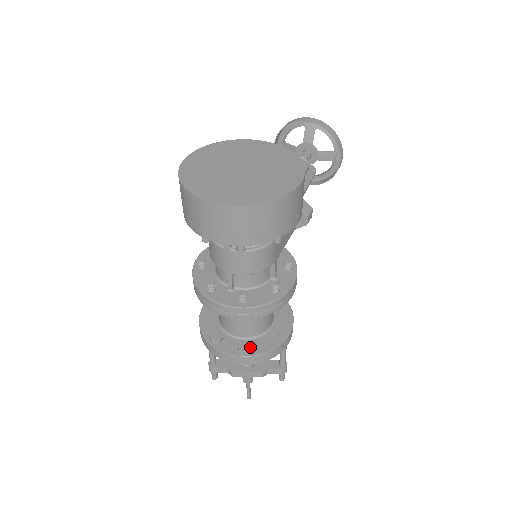
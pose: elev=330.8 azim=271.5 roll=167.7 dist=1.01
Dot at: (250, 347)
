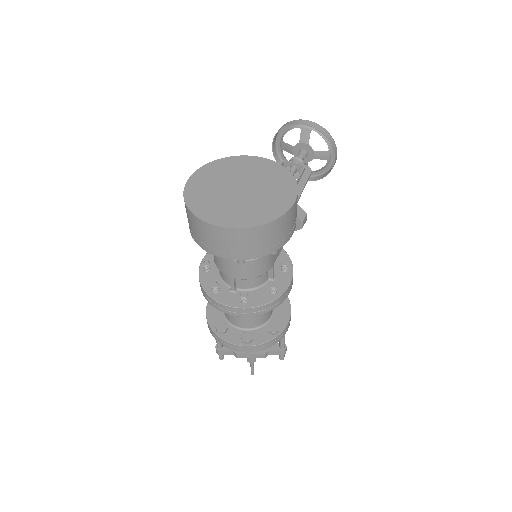
Dot at: (252, 338)
